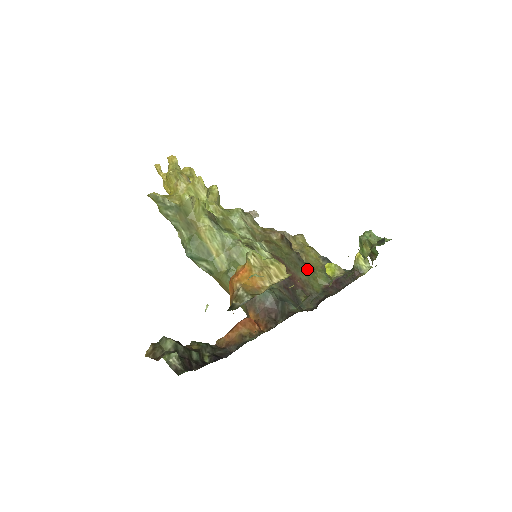
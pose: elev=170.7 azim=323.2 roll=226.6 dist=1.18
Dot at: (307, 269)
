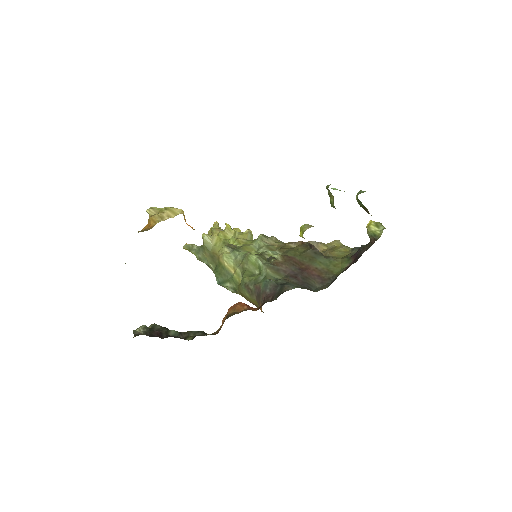
Dot at: (326, 259)
